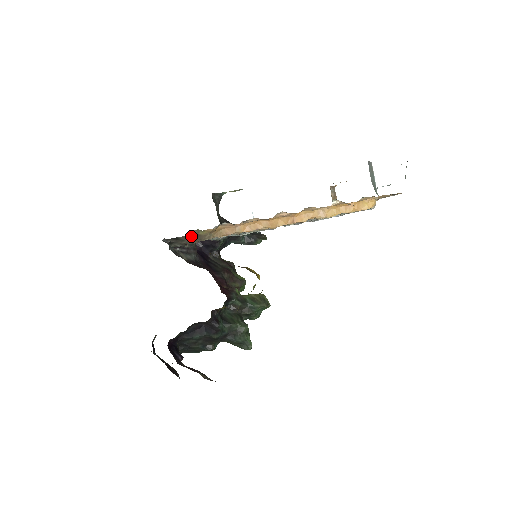
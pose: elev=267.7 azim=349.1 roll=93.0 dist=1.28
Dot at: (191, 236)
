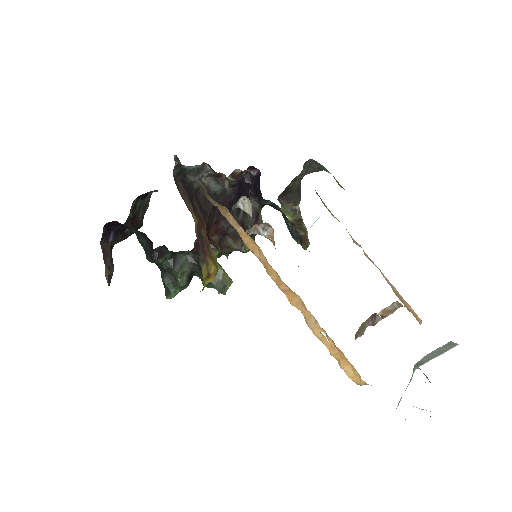
Dot at: (199, 183)
